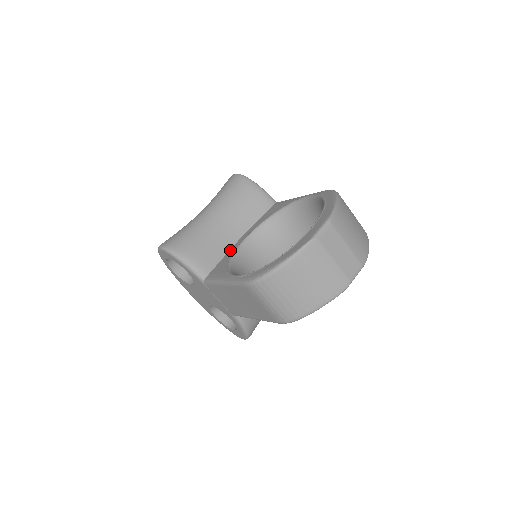
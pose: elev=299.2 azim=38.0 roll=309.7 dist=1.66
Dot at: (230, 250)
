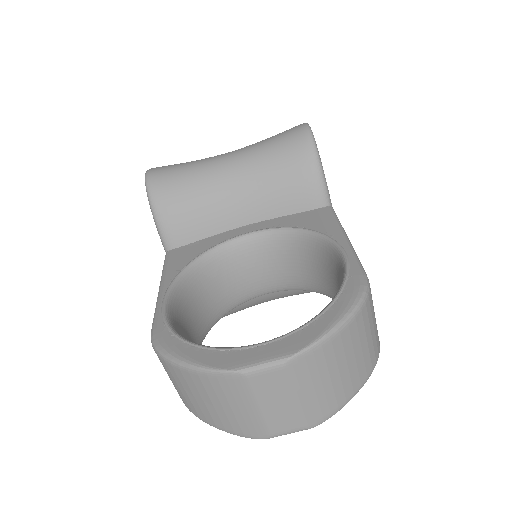
Dot at: (222, 234)
